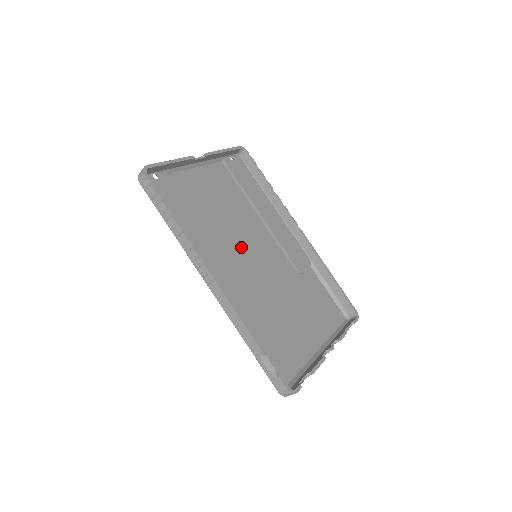
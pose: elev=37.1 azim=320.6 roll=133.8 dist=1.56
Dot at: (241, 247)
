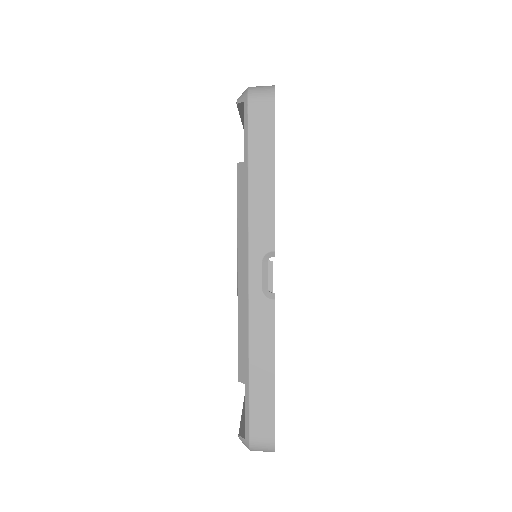
Dot at: occluded
